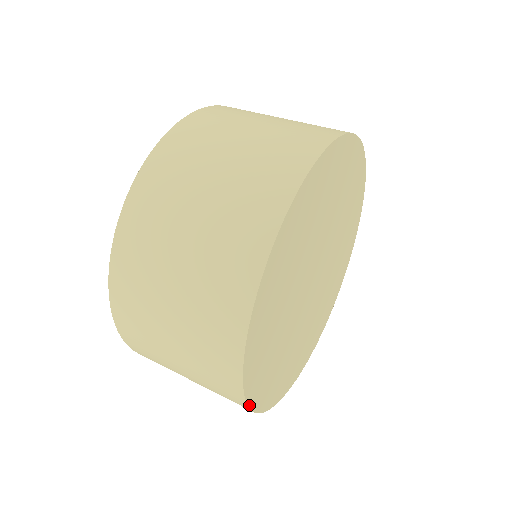
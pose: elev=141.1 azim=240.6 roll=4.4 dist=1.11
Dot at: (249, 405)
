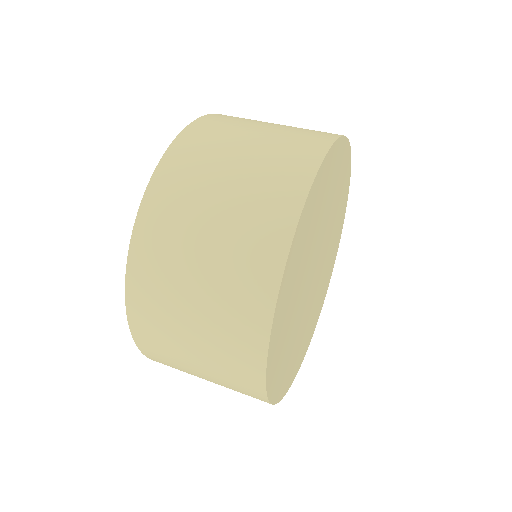
Dot at: (275, 309)
